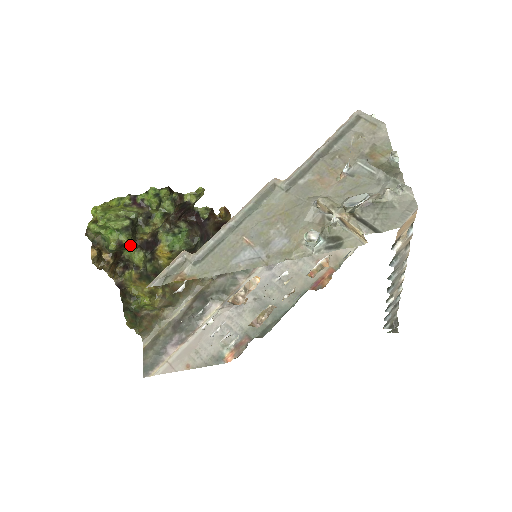
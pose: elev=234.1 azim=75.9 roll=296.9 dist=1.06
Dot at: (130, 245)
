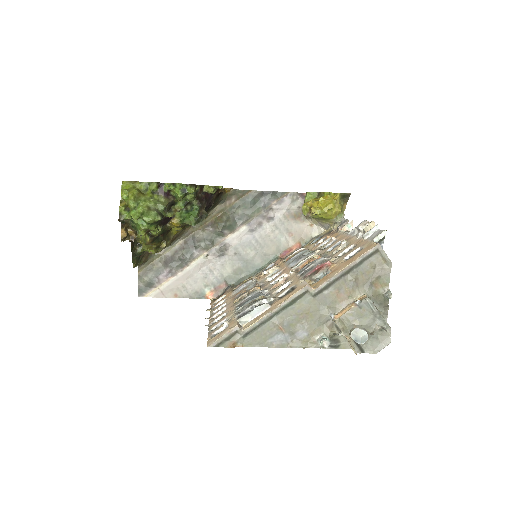
Dot at: (155, 230)
